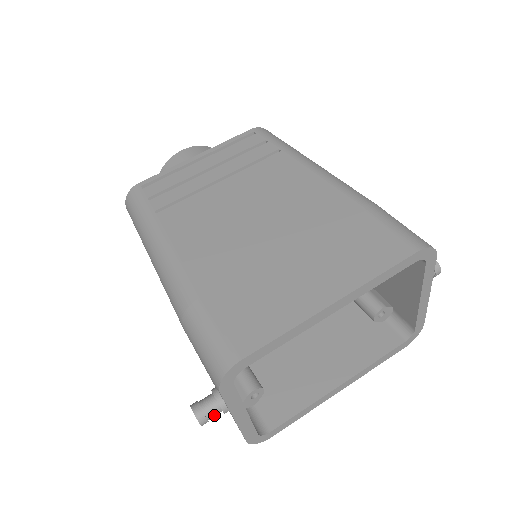
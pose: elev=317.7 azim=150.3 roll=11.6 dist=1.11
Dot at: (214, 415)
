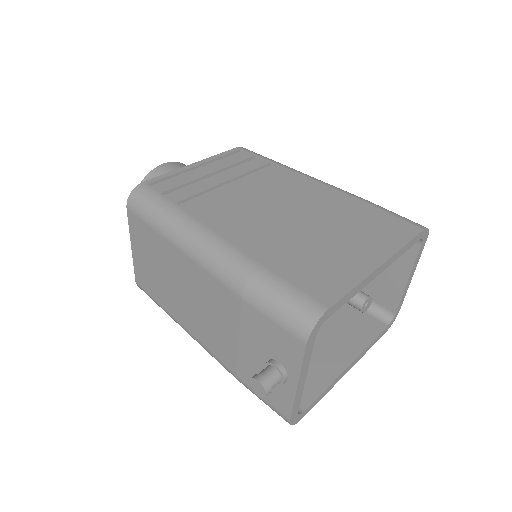
Dot at: (275, 385)
